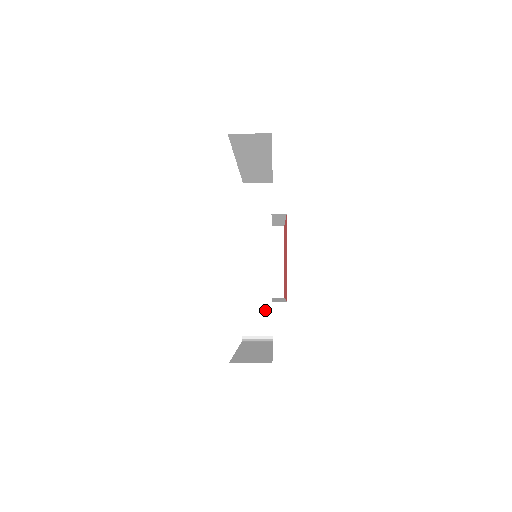
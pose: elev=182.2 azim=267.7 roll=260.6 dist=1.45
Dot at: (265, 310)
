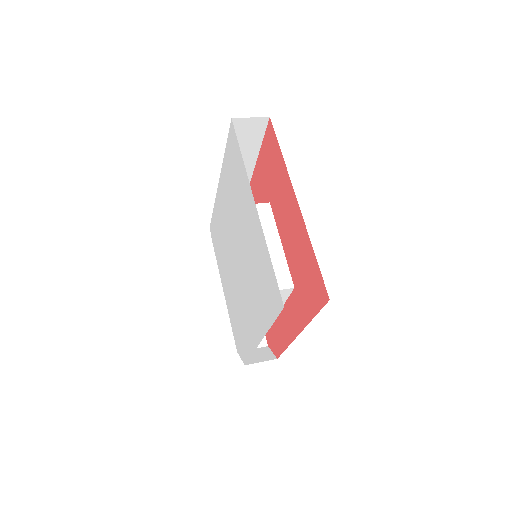
Dot at: occluded
